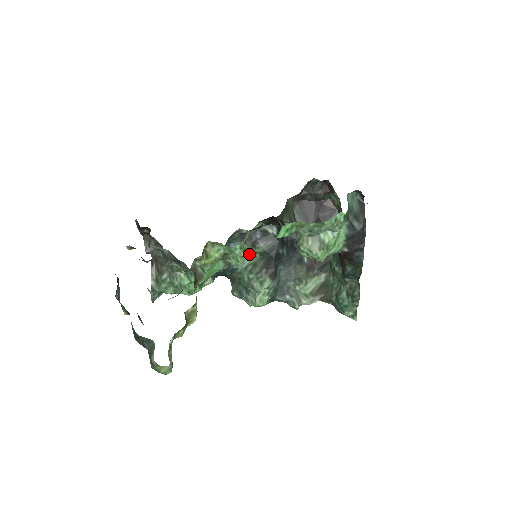
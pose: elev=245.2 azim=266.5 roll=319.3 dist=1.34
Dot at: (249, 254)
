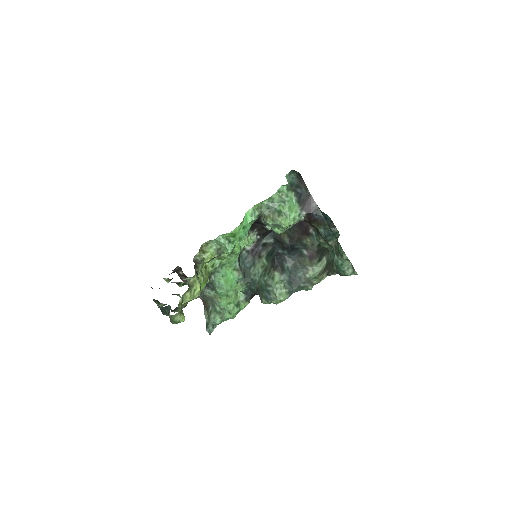
Dot at: (231, 240)
